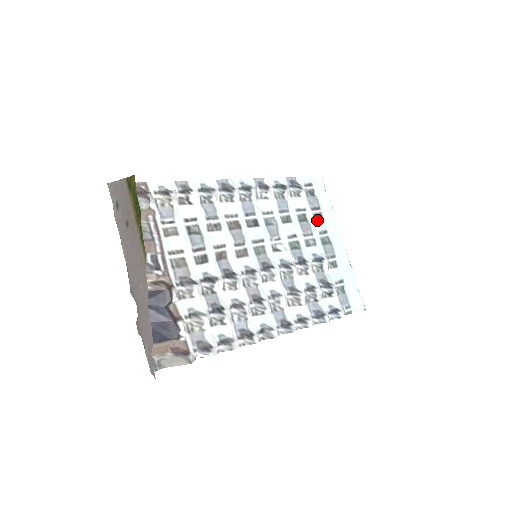
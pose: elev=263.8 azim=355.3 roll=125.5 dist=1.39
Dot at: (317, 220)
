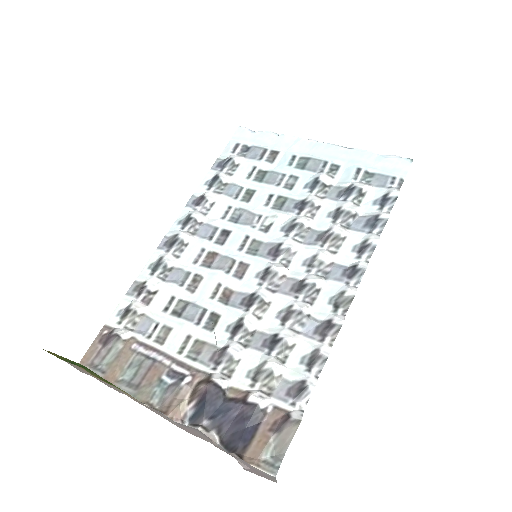
Dot at: (275, 160)
